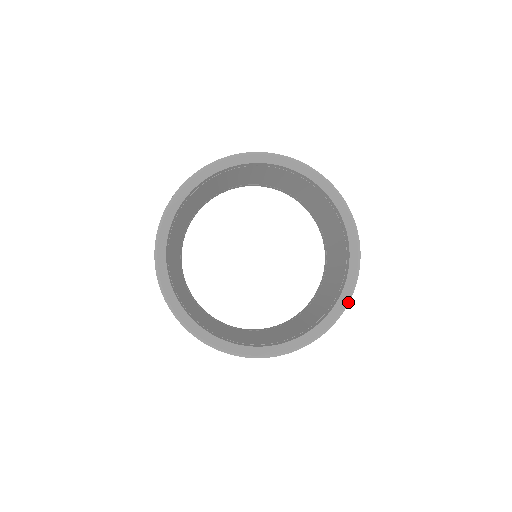
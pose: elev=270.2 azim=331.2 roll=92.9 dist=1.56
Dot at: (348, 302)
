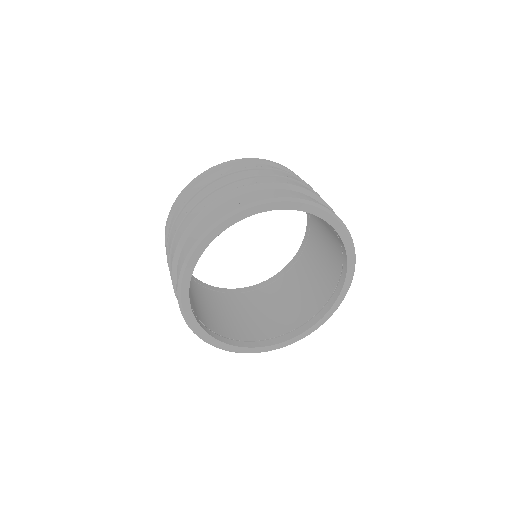
Dot at: occluded
